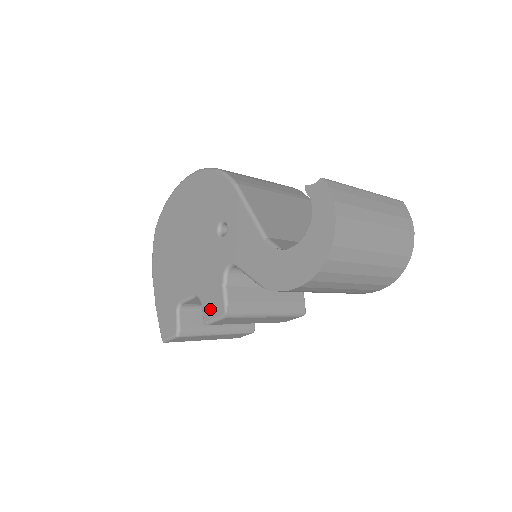
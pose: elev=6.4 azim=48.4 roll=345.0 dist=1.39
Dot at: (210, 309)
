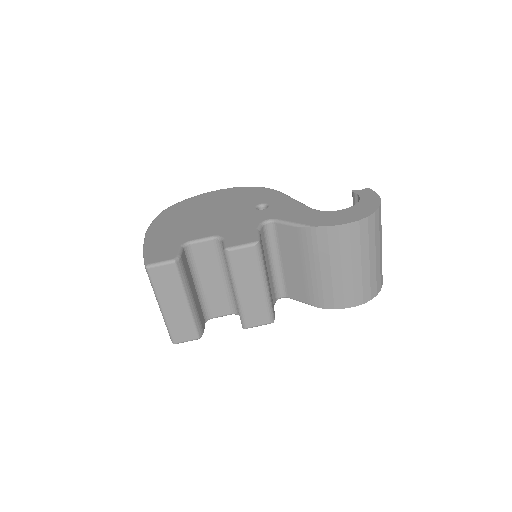
Dot at: (237, 240)
